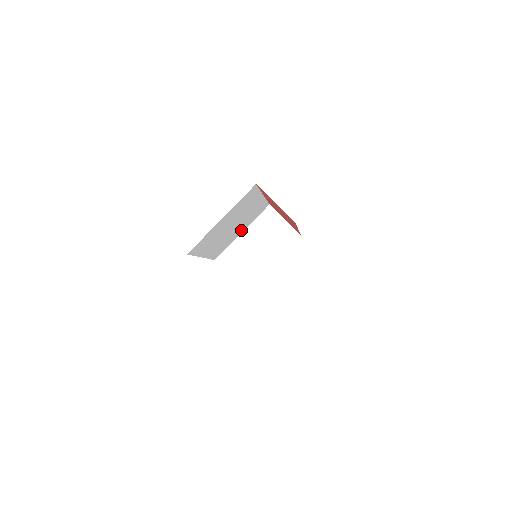
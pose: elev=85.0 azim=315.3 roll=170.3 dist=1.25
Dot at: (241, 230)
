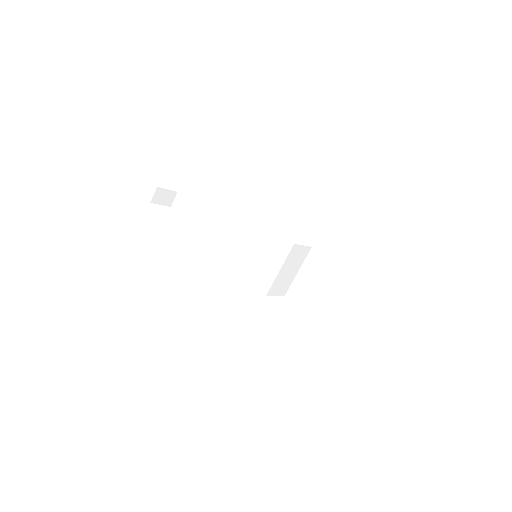
Dot at: occluded
